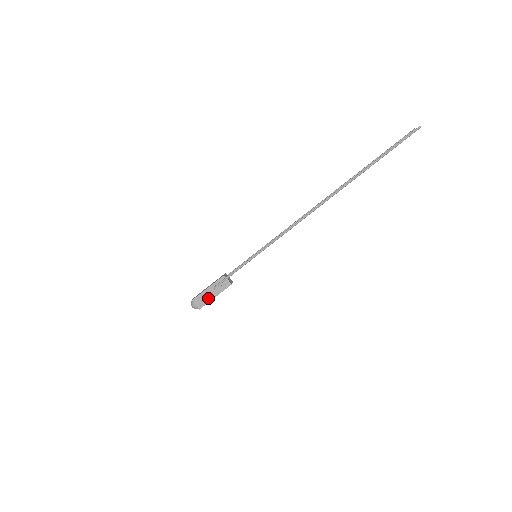
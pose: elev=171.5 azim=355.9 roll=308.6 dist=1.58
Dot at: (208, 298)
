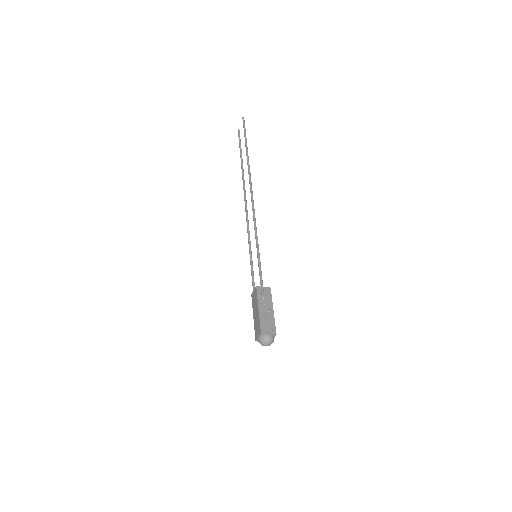
Dot at: (270, 317)
